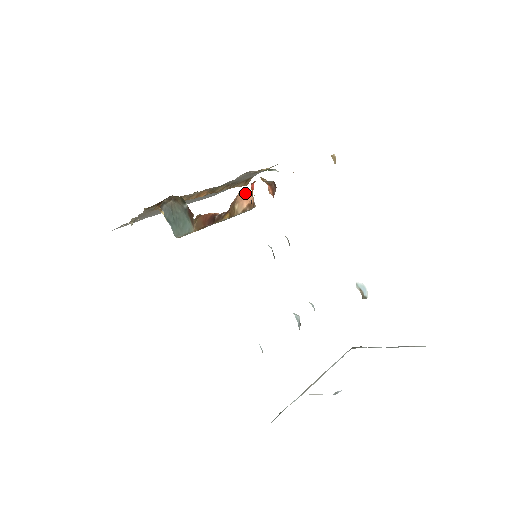
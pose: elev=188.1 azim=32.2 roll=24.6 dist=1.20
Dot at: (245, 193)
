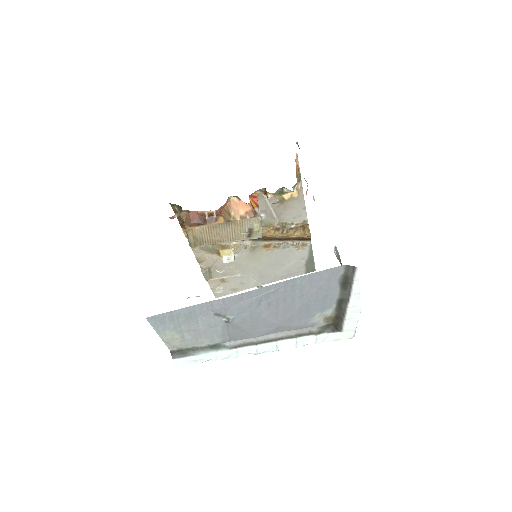
Dot at: (239, 201)
